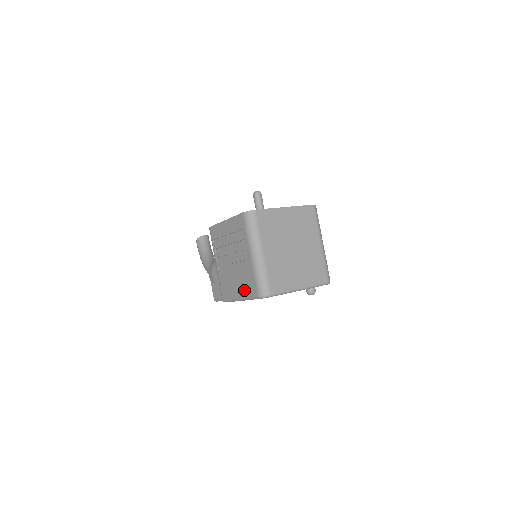
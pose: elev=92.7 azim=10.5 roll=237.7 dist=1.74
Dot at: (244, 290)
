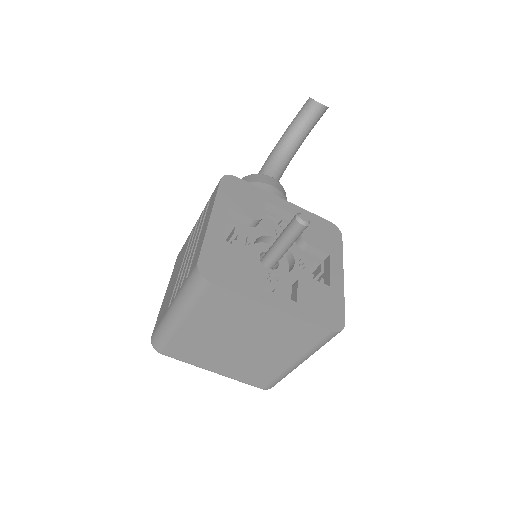
Dot at: (164, 301)
